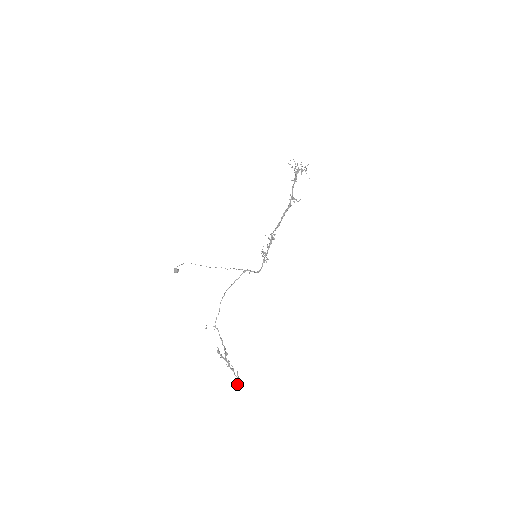
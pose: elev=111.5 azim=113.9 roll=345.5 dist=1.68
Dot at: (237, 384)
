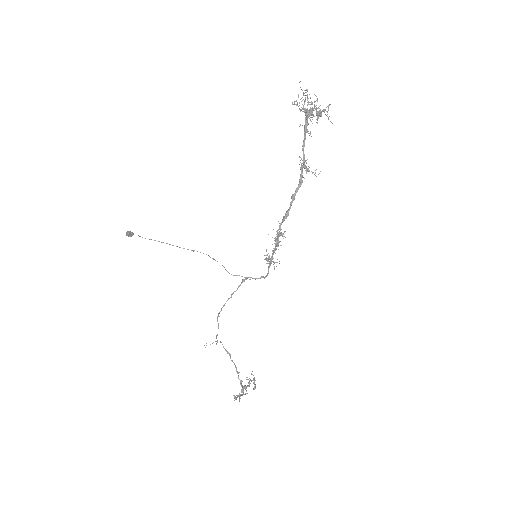
Dot at: (255, 388)
